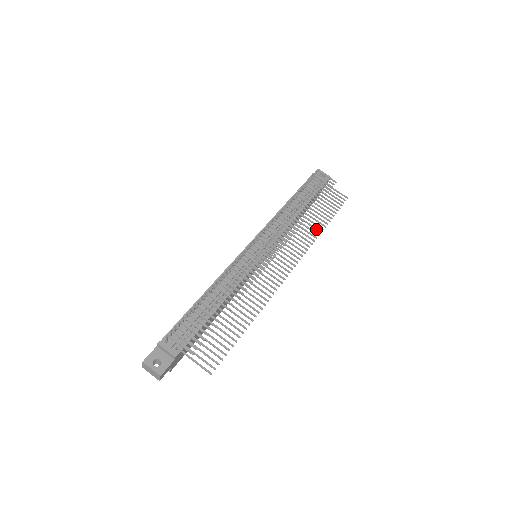
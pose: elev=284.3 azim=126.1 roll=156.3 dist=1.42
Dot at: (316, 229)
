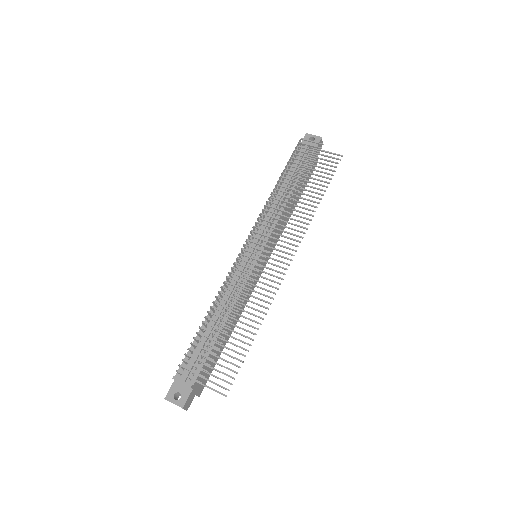
Dot at: (311, 206)
